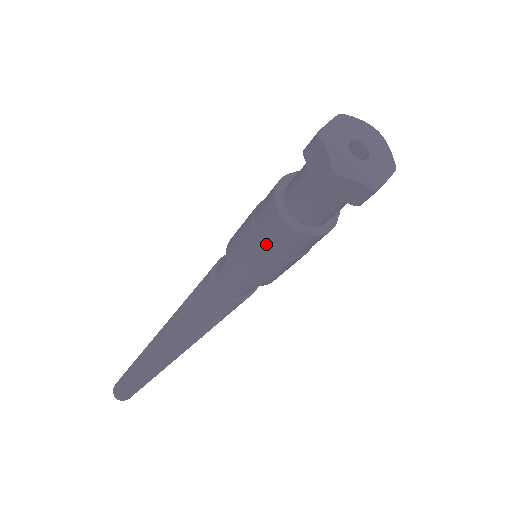
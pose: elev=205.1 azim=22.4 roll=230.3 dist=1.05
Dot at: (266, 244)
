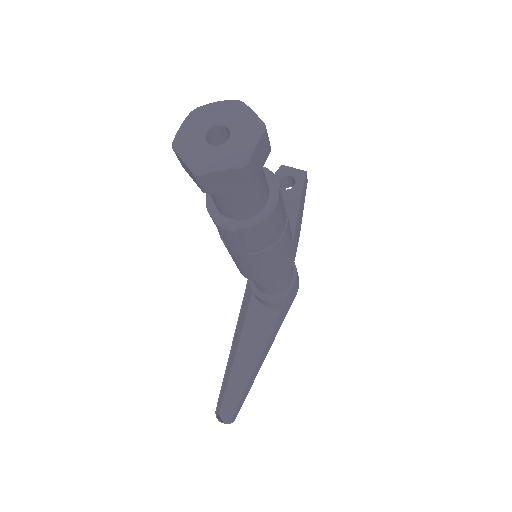
Dot at: (235, 249)
